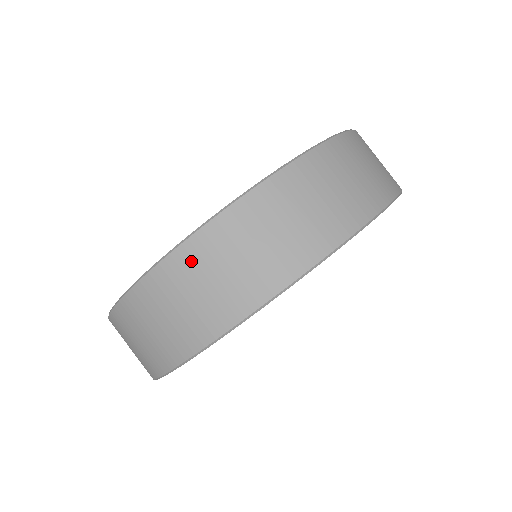
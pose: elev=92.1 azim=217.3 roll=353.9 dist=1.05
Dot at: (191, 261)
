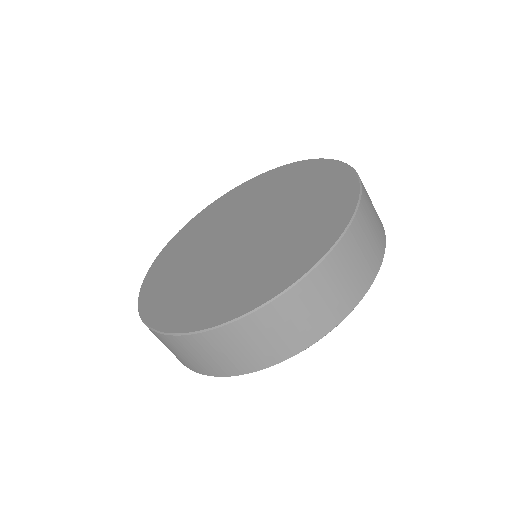
Dot at: (276, 314)
